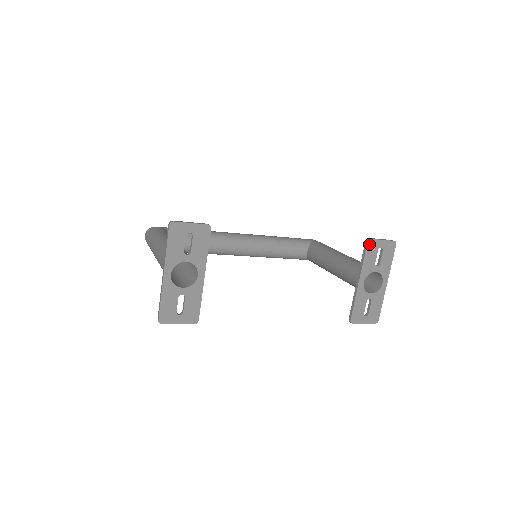
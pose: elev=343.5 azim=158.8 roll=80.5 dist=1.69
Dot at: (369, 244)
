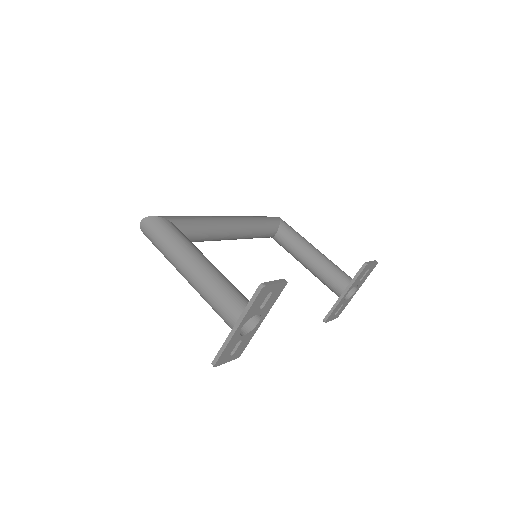
Dot at: (365, 268)
